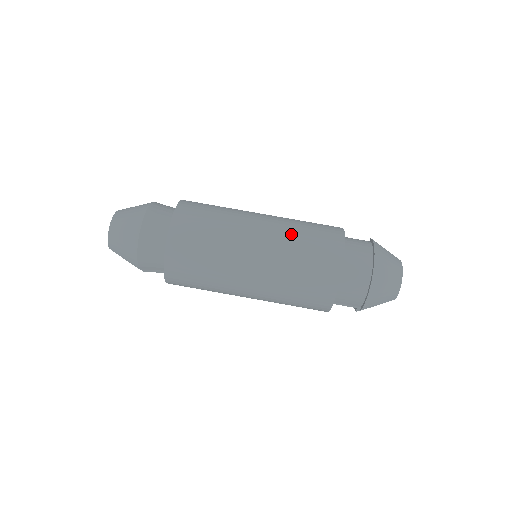
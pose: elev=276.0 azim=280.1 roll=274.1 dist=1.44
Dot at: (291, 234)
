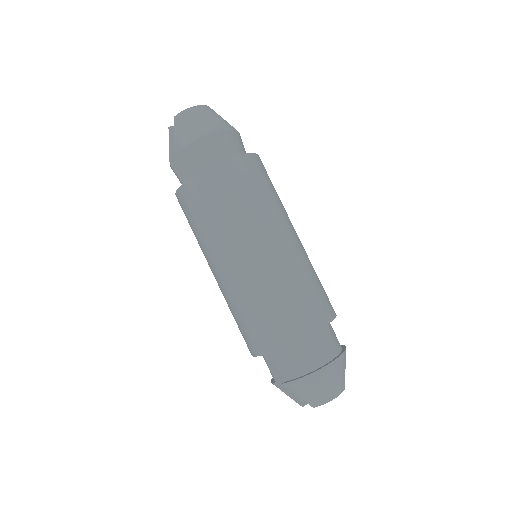
Dot at: (308, 267)
